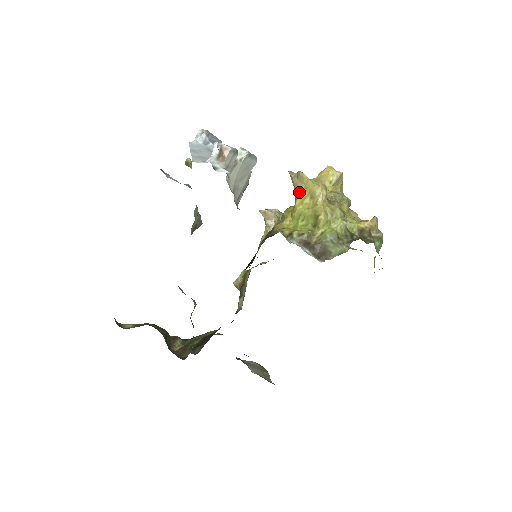
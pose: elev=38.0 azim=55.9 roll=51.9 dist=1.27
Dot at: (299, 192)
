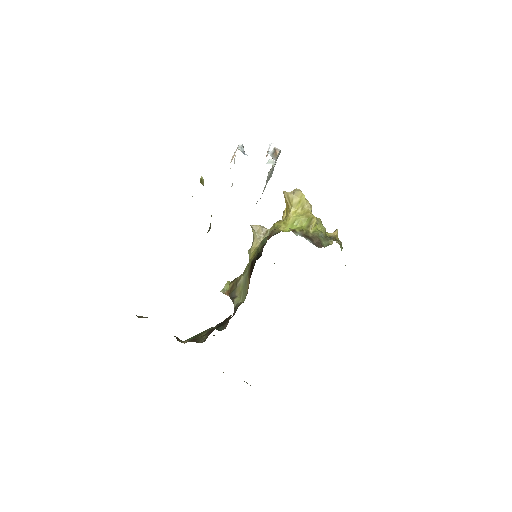
Dot at: (294, 204)
